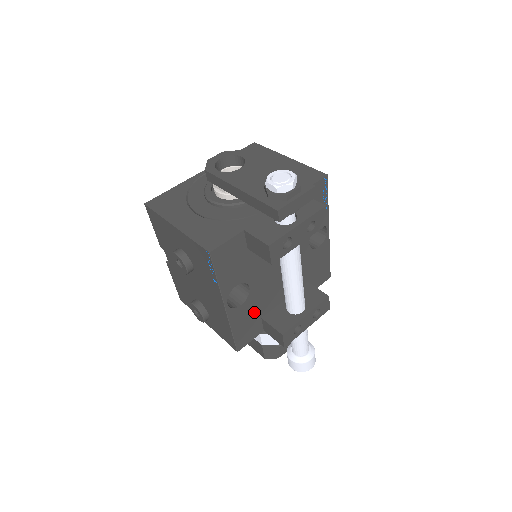
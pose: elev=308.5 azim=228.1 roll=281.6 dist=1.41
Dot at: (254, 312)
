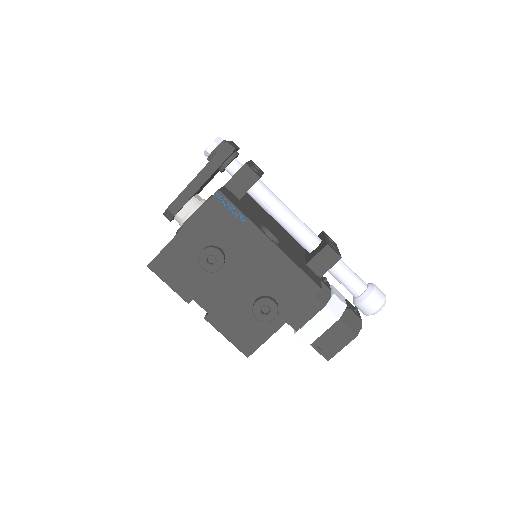
Dot at: (295, 256)
